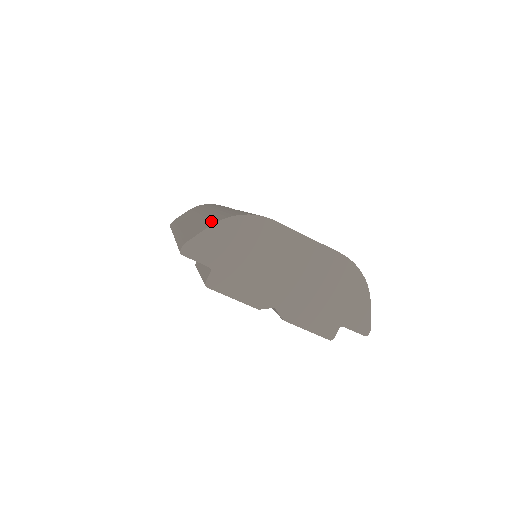
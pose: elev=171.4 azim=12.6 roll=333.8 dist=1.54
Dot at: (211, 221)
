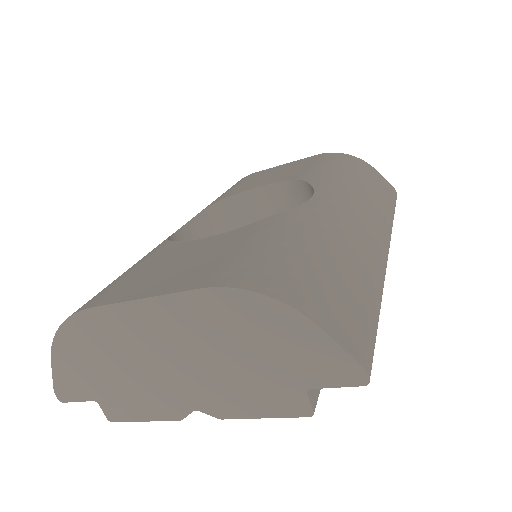
Dot at: occluded
